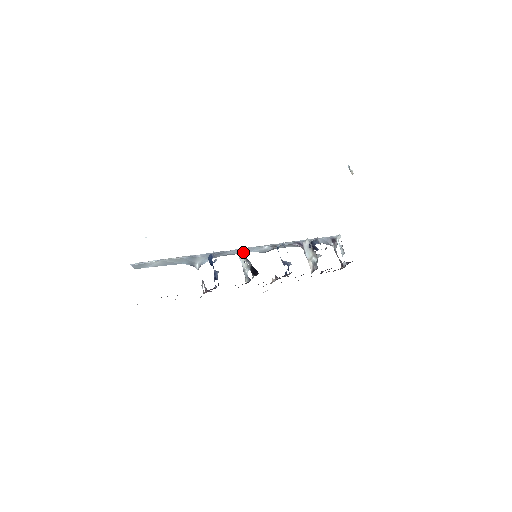
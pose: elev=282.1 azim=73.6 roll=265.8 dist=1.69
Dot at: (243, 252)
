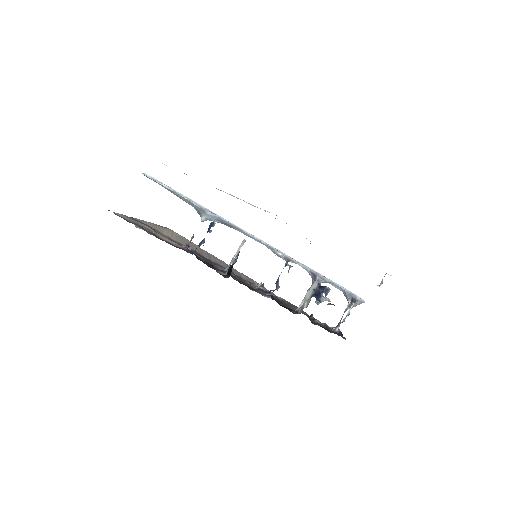
Dot at: (256, 240)
